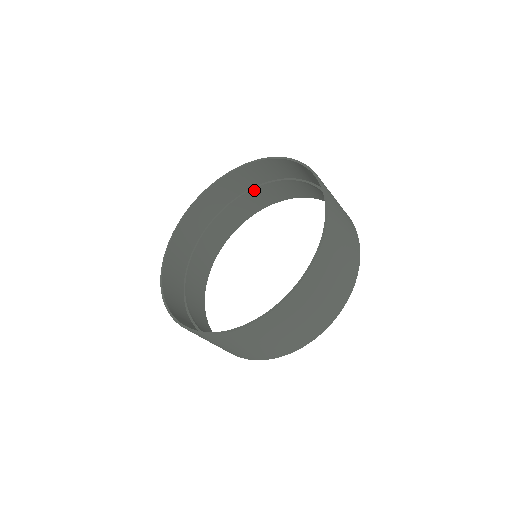
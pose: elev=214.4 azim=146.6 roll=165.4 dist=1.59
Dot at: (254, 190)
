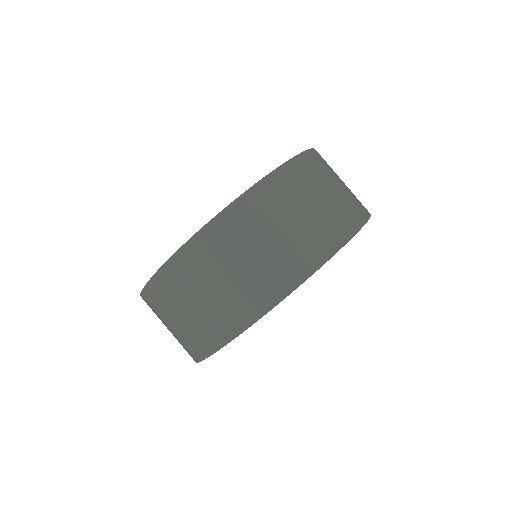
Dot at: occluded
